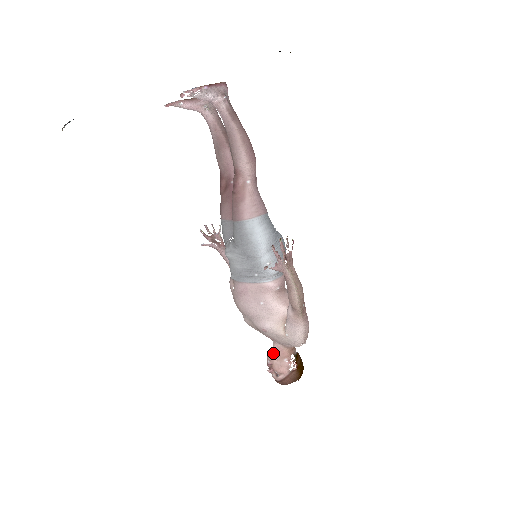
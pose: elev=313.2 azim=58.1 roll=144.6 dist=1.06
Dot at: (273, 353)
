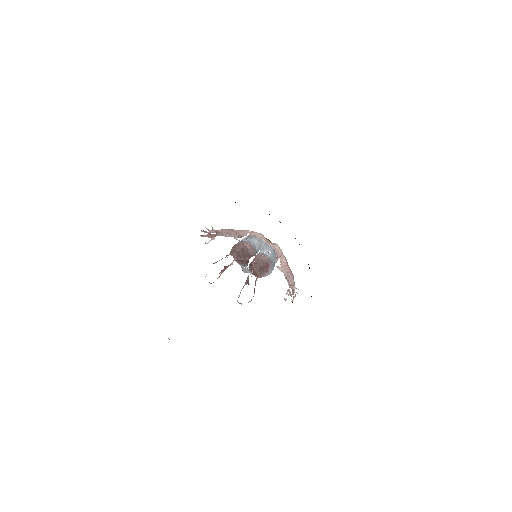
Dot at: occluded
